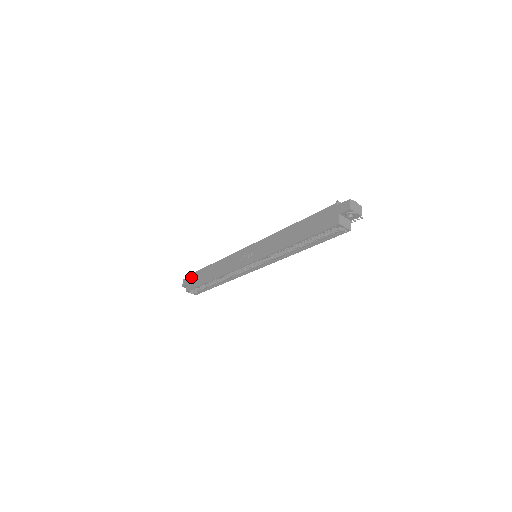
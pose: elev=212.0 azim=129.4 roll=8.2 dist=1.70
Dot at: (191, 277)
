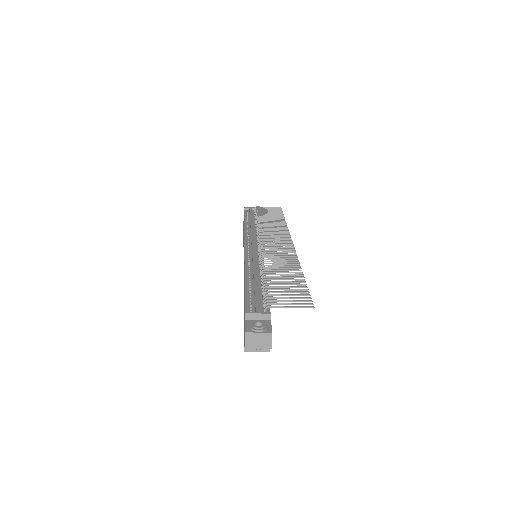
Dot at: occluded
